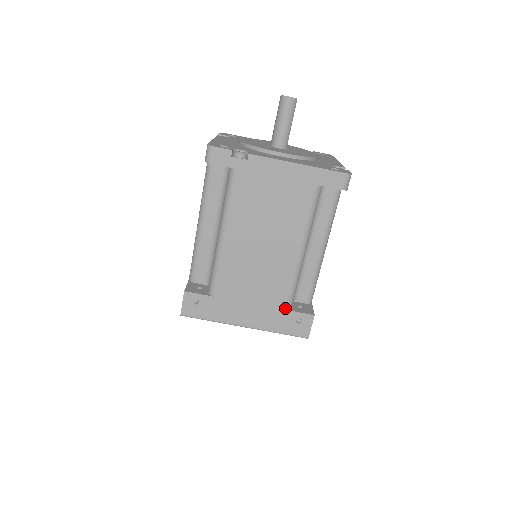
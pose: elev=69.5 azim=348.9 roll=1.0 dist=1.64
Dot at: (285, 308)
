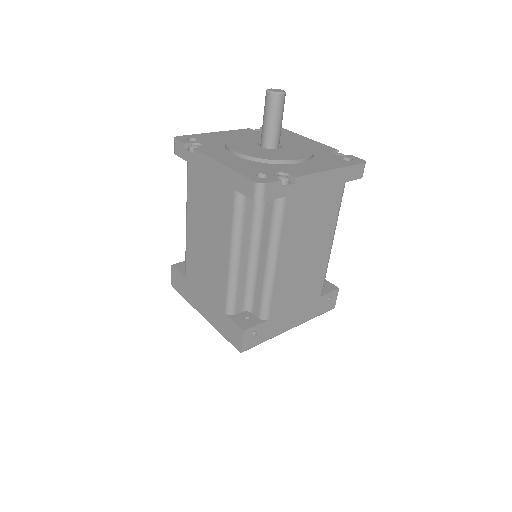
Dot at: (320, 296)
